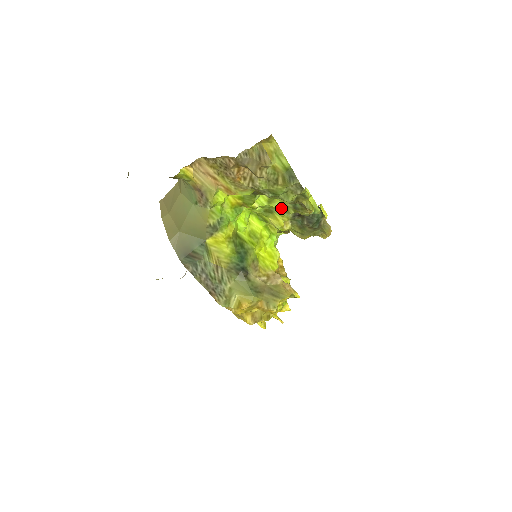
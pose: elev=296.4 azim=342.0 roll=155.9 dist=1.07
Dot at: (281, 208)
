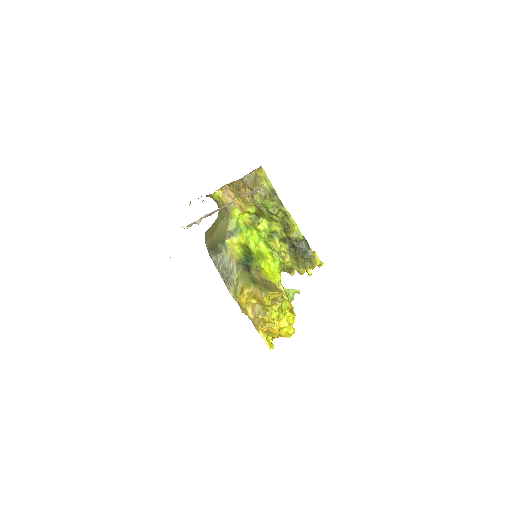
Dot at: (278, 234)
